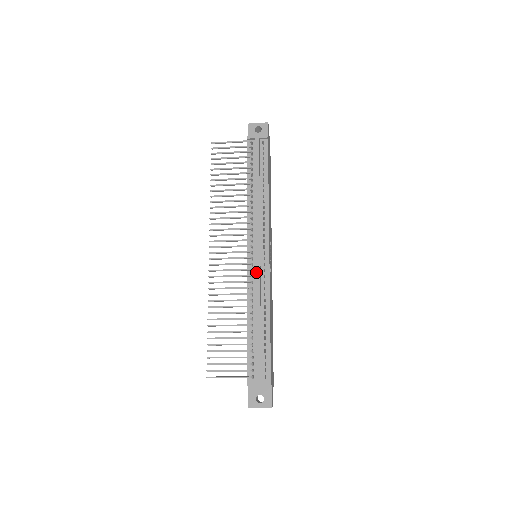
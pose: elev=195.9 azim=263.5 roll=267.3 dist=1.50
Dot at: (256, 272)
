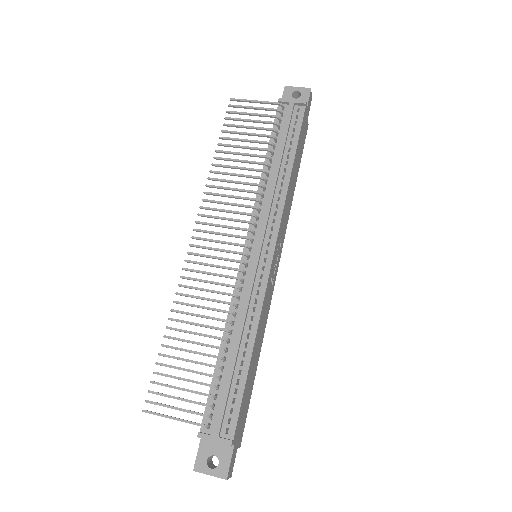
Dot at: (249, 276)
